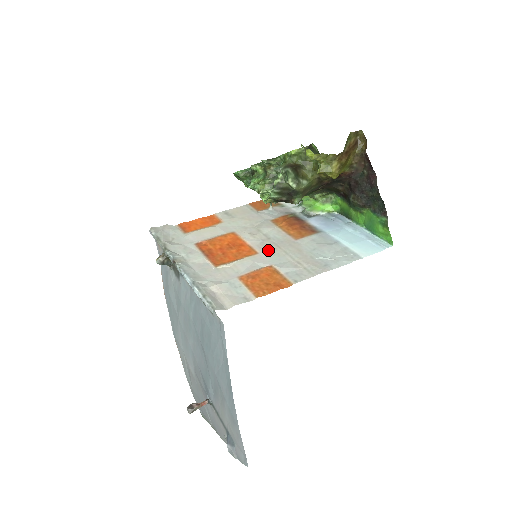
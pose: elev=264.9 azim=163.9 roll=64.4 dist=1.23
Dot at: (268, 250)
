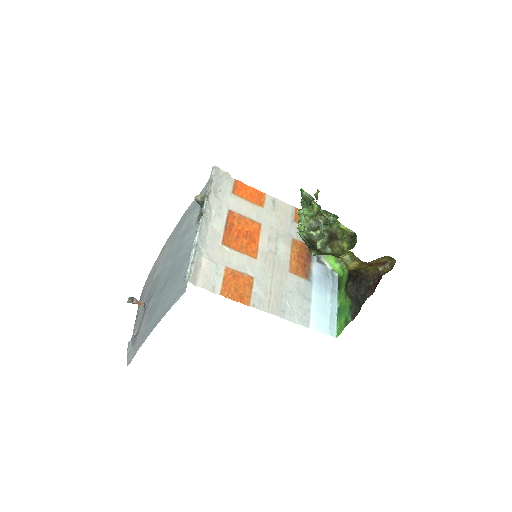
Dot at: (265, 263)
